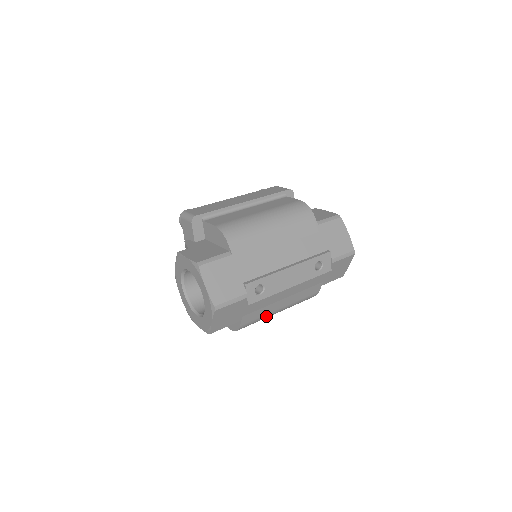
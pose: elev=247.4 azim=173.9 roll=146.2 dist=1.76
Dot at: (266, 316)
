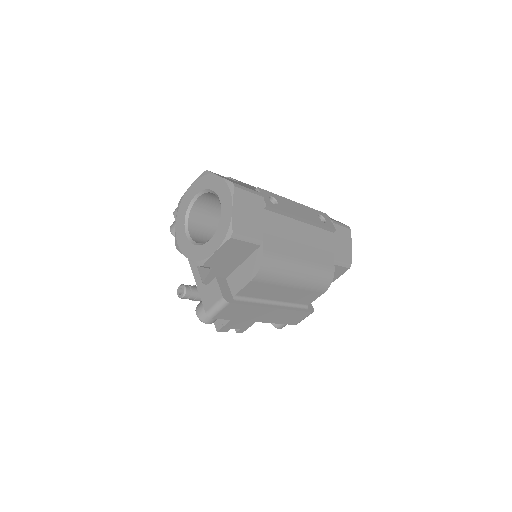
Dot at: (288, 262)
